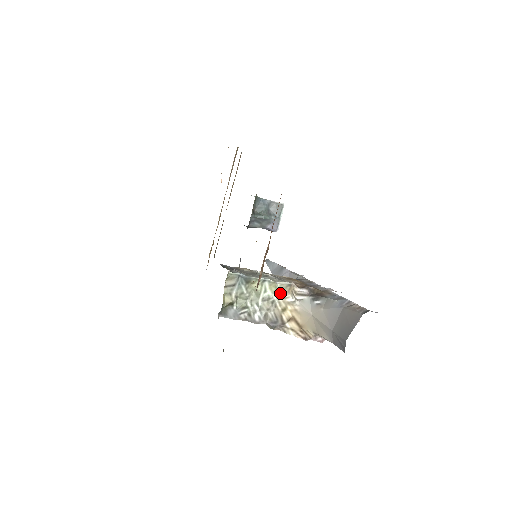
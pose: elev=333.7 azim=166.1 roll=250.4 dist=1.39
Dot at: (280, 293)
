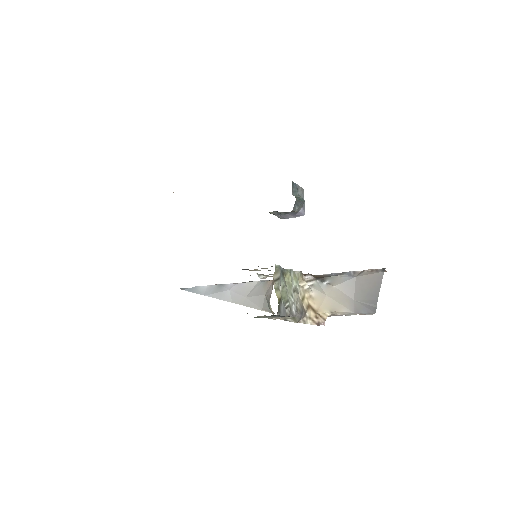
Dot at: (298, 283)
